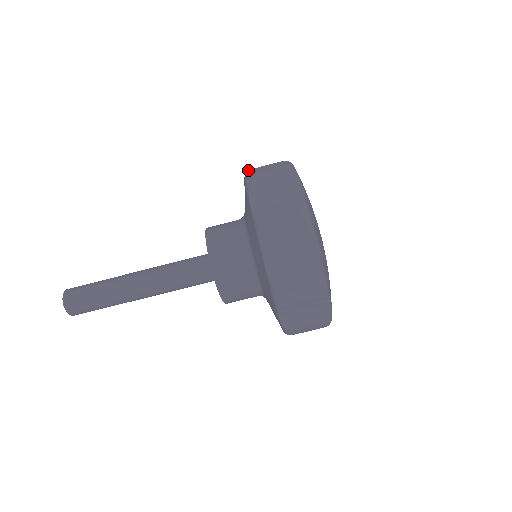
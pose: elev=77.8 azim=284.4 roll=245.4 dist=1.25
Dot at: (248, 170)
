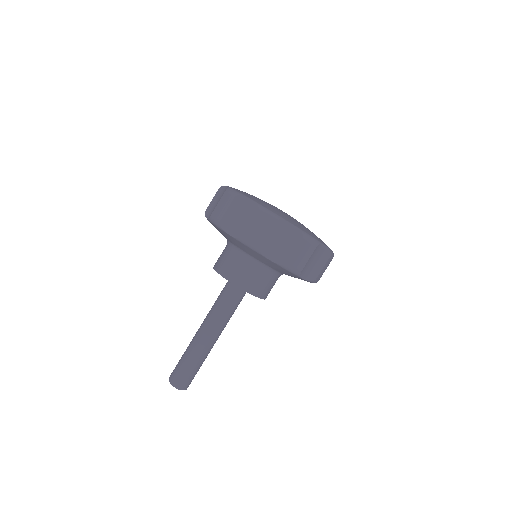
Dot at: occluded
